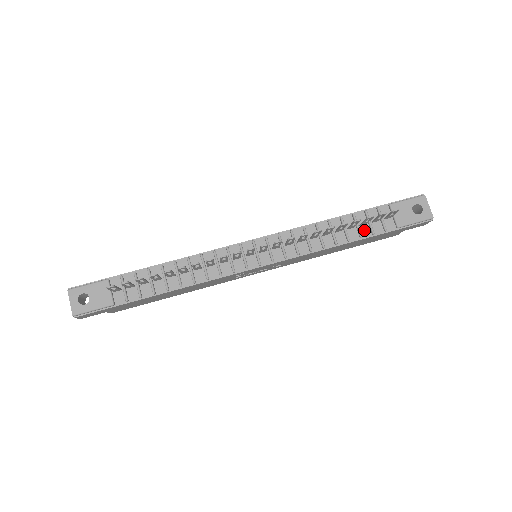
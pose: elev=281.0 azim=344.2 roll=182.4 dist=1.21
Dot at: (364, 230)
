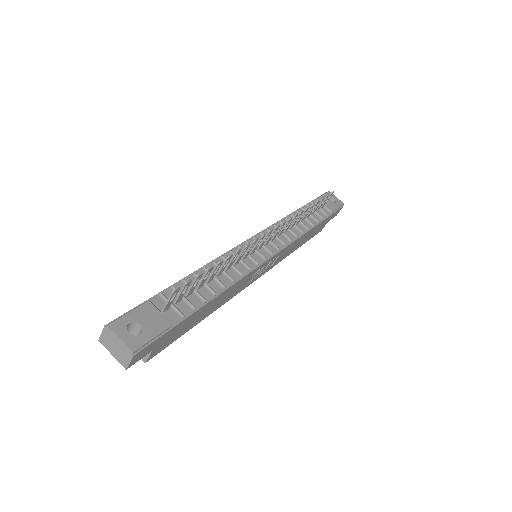
Dot at: (315, 218)
